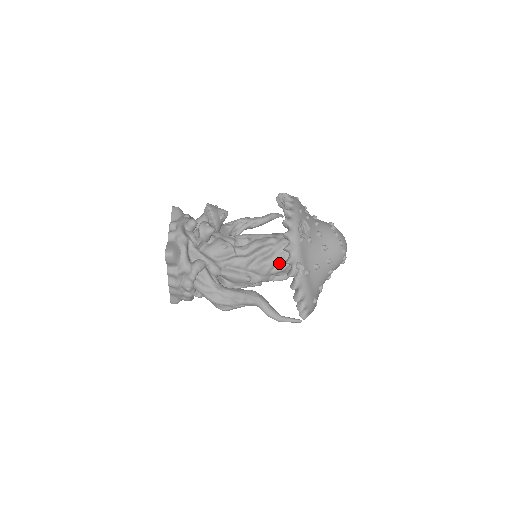
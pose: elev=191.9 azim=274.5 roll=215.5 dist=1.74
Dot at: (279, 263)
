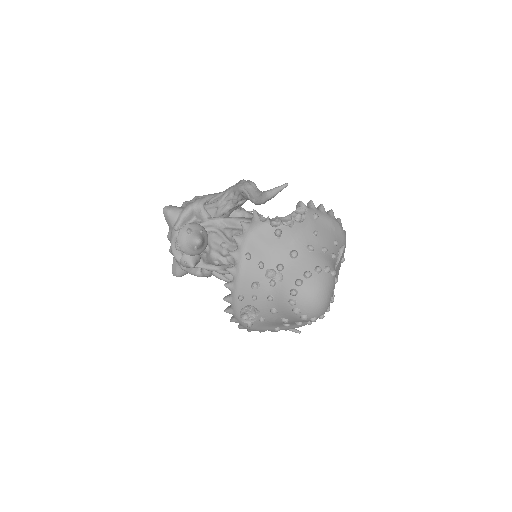
Dot at: occluded
